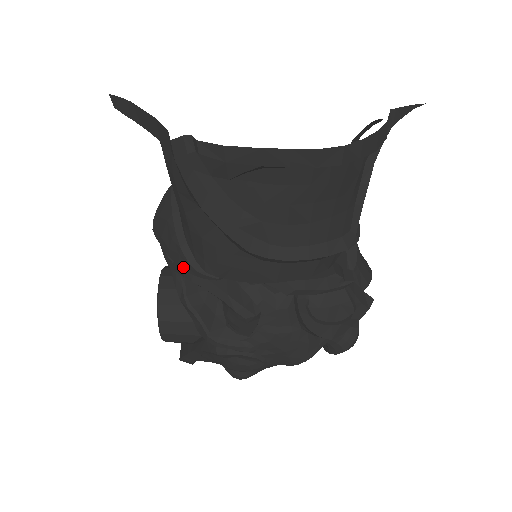
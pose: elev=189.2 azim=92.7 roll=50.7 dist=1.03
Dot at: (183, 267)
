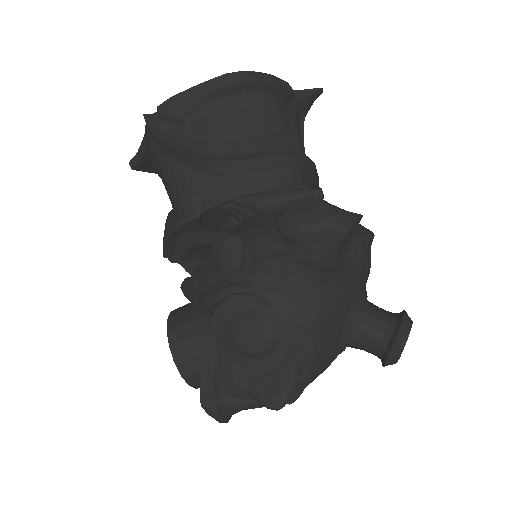
Dot at: (172, 230)
